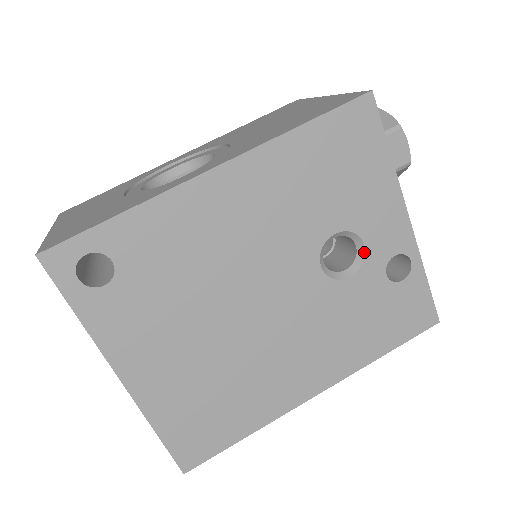
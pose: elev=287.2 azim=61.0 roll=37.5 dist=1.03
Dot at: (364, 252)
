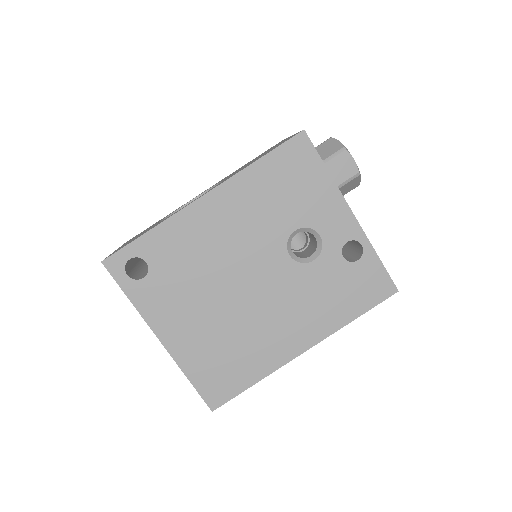
Dot at: (321, 241)
